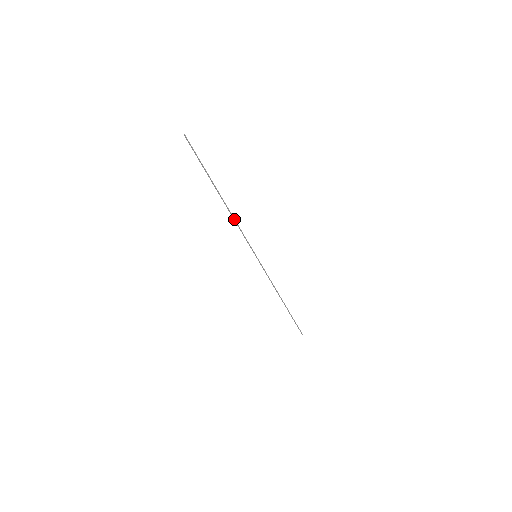
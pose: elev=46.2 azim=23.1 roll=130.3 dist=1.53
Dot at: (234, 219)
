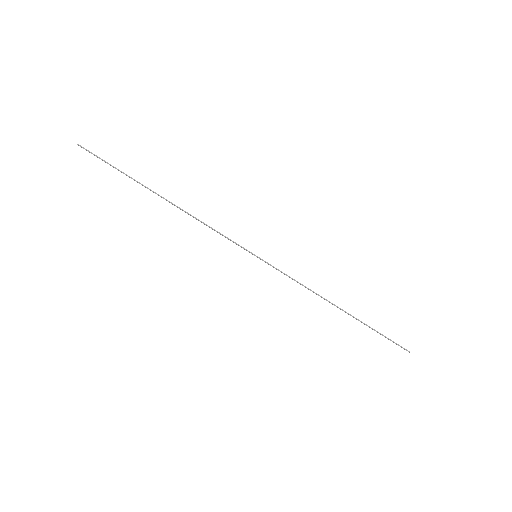
Dot at: (195, 218)
